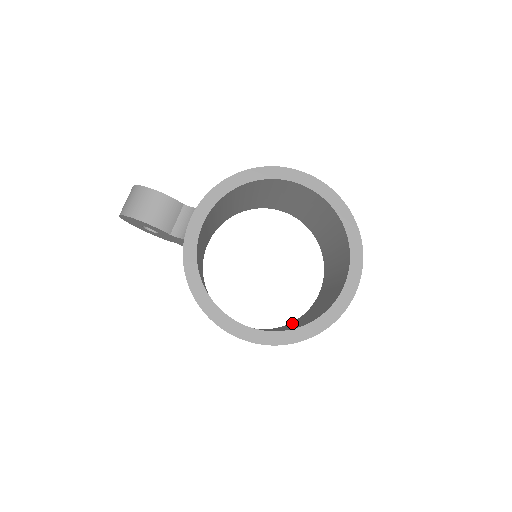
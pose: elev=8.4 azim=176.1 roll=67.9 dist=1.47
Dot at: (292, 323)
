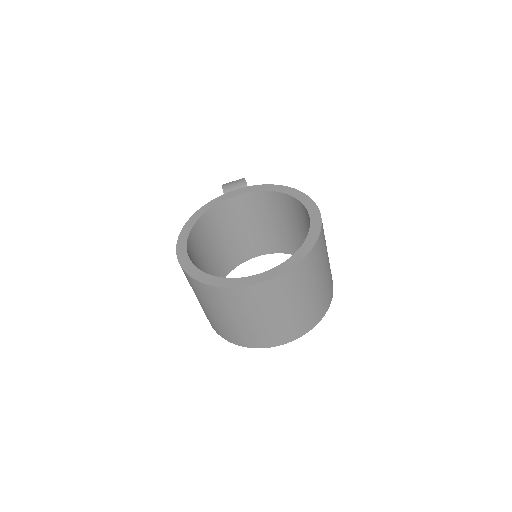
Dot at: occluded
